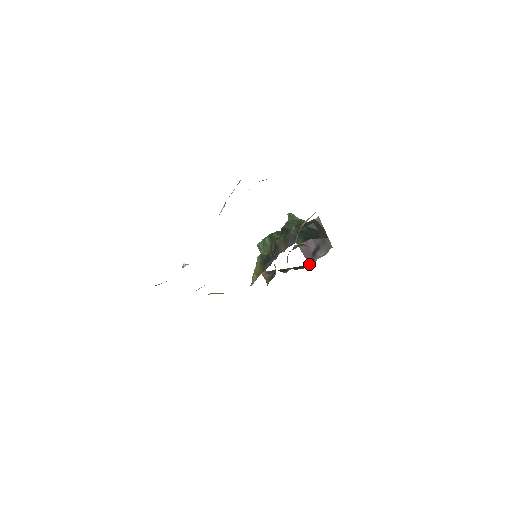
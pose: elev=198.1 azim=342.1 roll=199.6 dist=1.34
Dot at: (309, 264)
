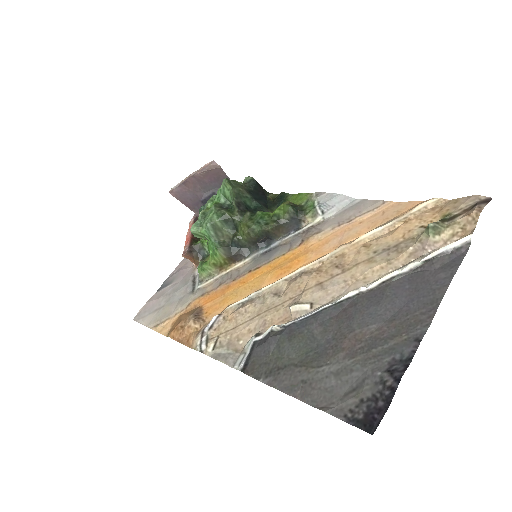
Dot at: (196, 214)
